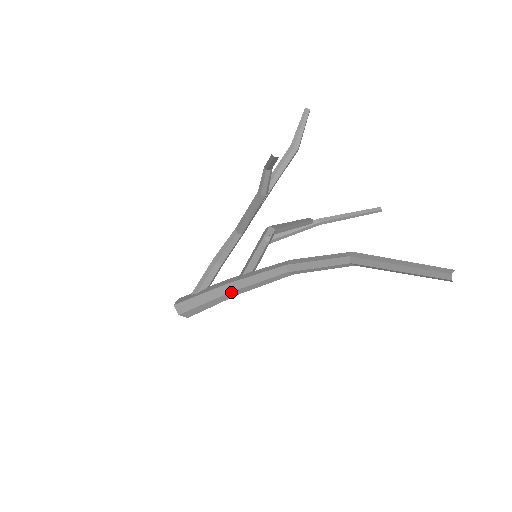
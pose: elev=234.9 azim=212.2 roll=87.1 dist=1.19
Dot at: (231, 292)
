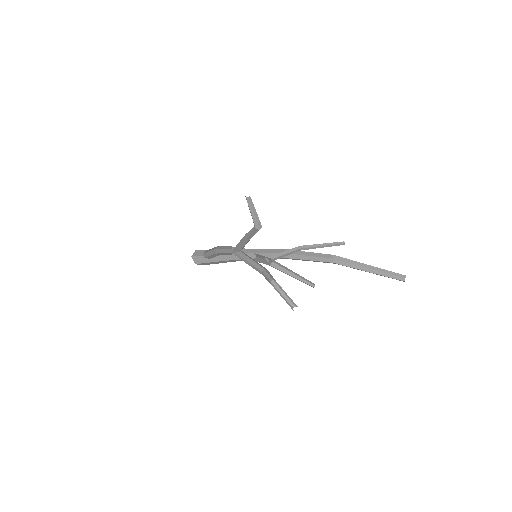
Dot at: occluded
